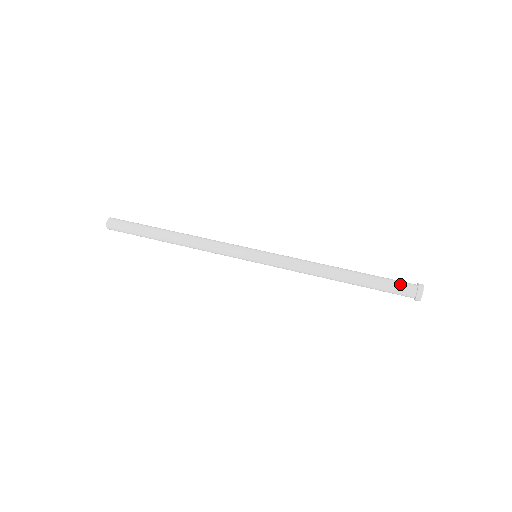
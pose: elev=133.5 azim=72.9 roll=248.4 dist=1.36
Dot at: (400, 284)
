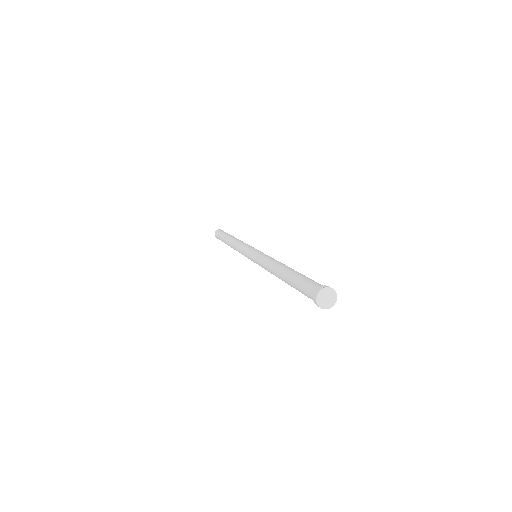
Dot at: occluded
